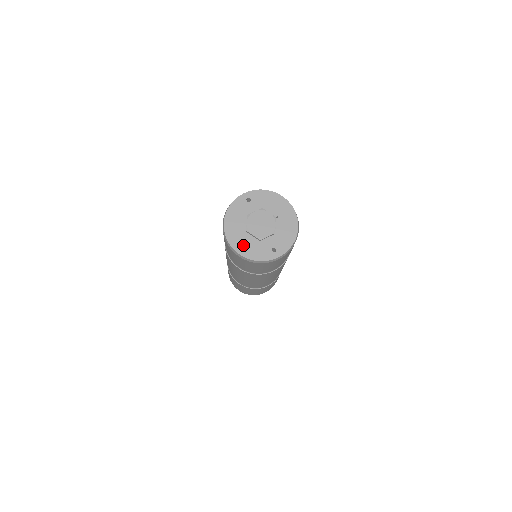
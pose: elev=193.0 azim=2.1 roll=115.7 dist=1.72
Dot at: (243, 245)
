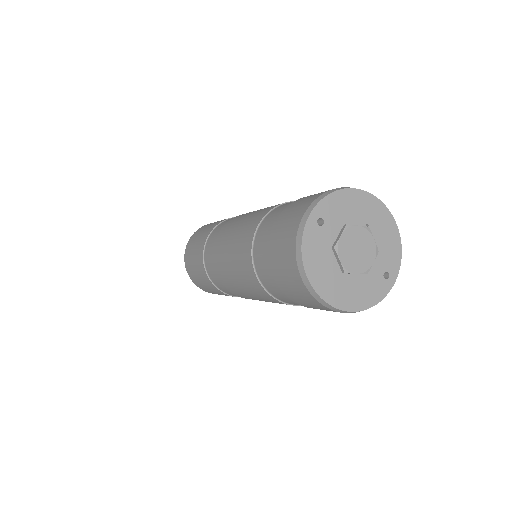
Dot at: (349, 296)
